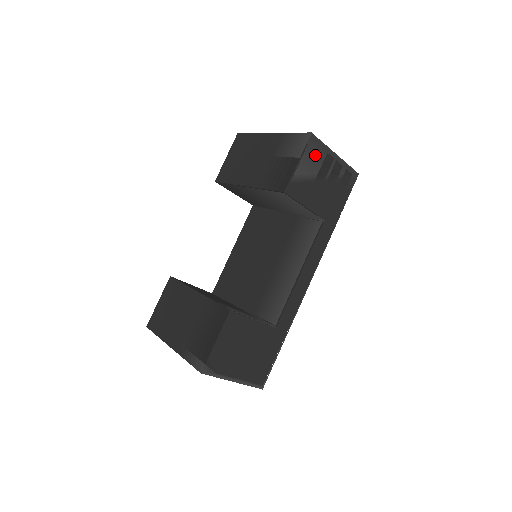
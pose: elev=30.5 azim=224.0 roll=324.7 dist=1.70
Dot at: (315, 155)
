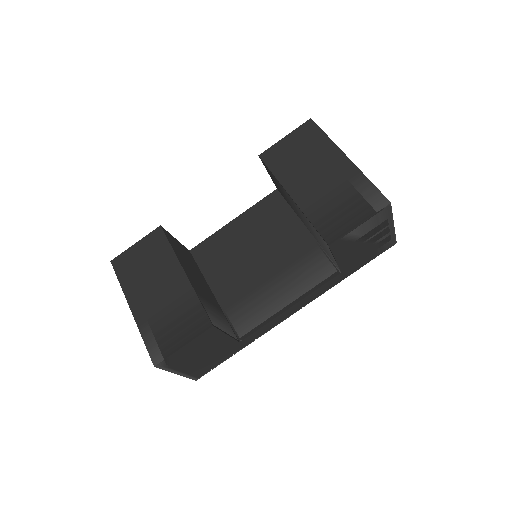
Dot at: (378, 221)
